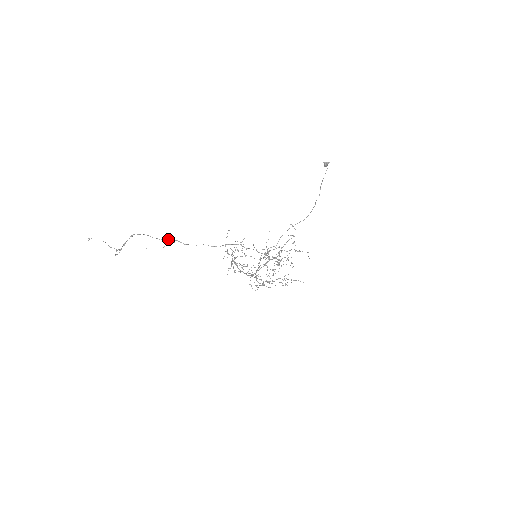
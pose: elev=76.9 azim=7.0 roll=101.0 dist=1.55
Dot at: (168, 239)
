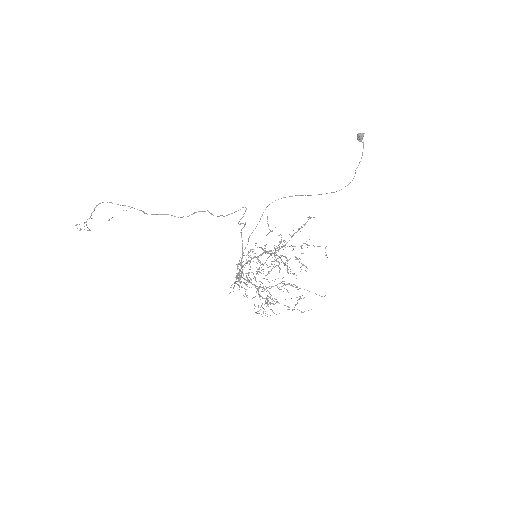
Dot at: occluded
